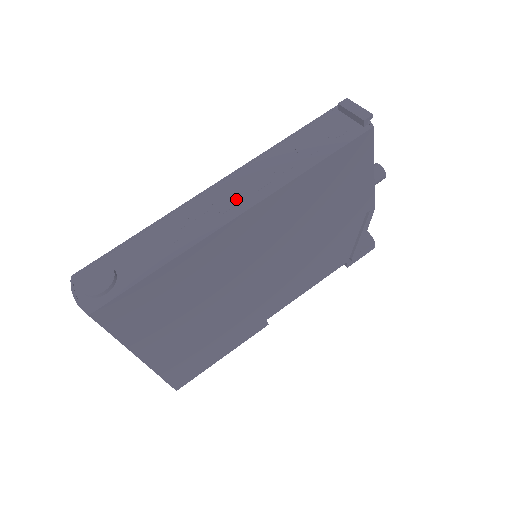
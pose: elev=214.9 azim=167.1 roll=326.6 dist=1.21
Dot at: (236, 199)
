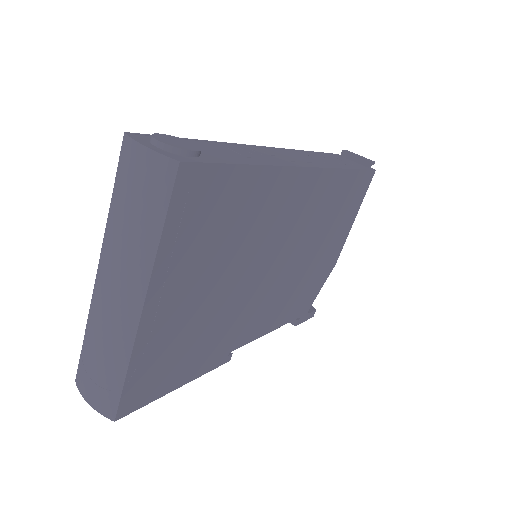
Dot at: (297, 159)
